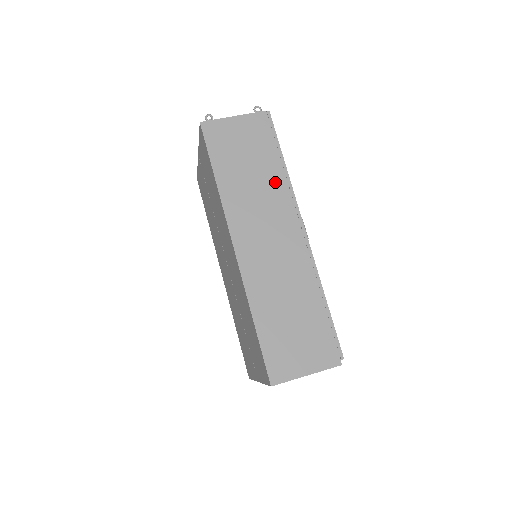
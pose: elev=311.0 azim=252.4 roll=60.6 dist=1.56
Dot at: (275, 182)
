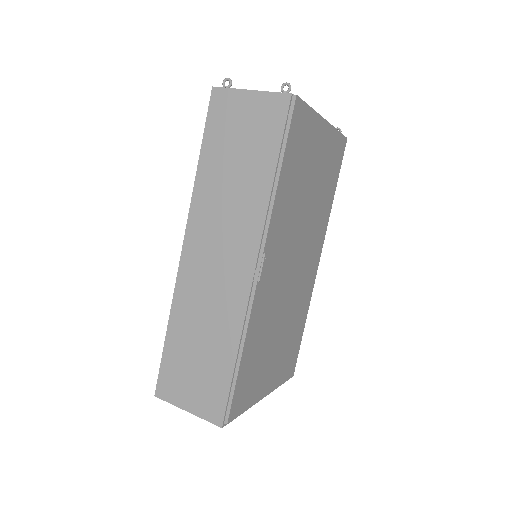
Dot at: (256, 195)
